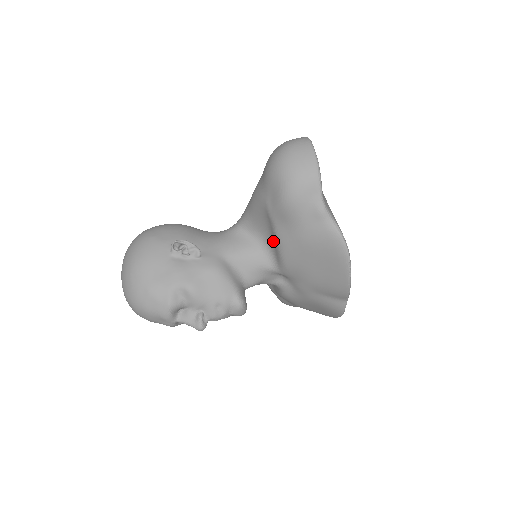
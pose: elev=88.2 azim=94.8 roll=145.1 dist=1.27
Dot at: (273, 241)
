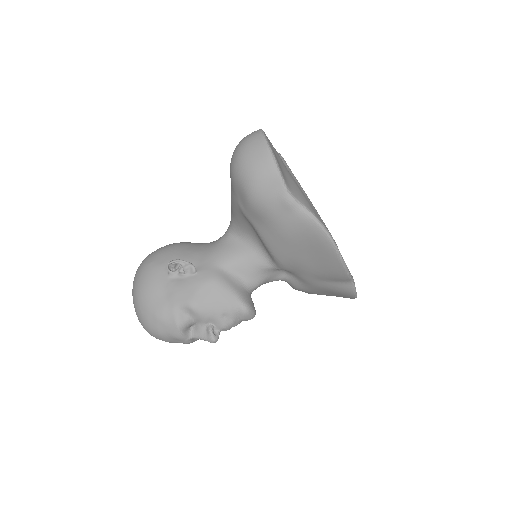
Dot at: (260, 240)
